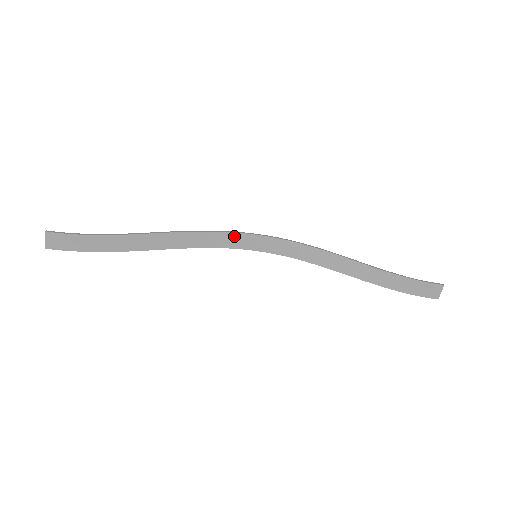
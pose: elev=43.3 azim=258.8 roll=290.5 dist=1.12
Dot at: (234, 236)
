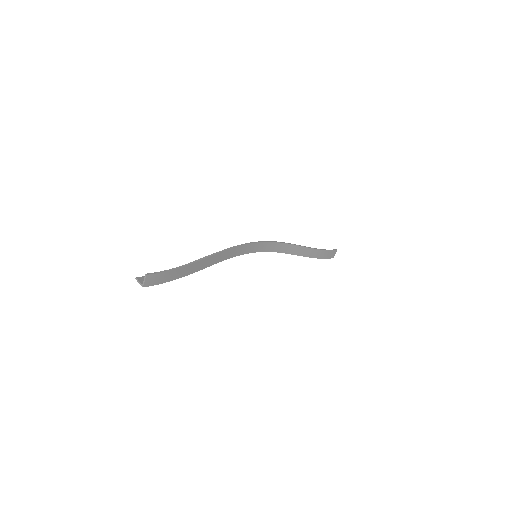
Dot at: (246, 246)
